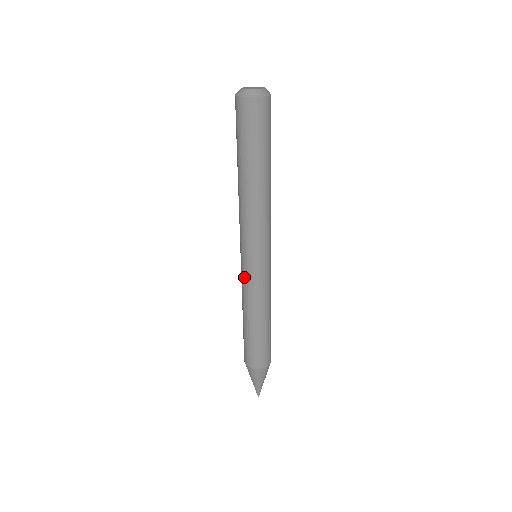
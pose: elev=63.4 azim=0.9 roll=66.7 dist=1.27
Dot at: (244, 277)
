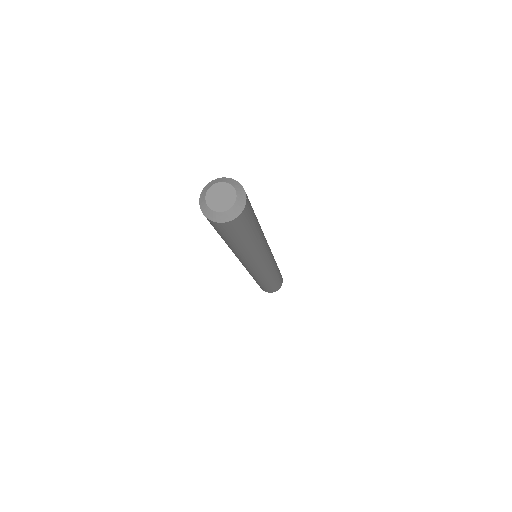
Dot at: (248, 271)
